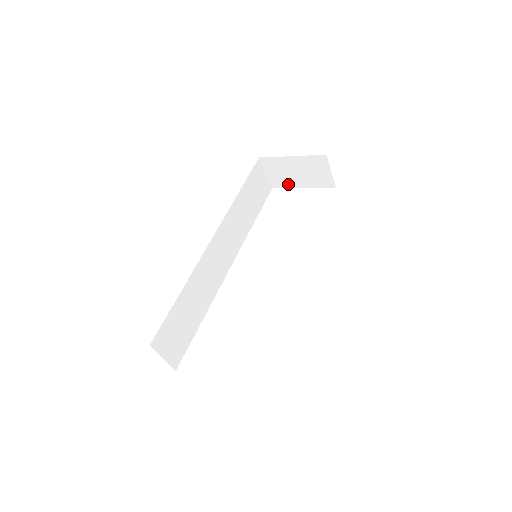
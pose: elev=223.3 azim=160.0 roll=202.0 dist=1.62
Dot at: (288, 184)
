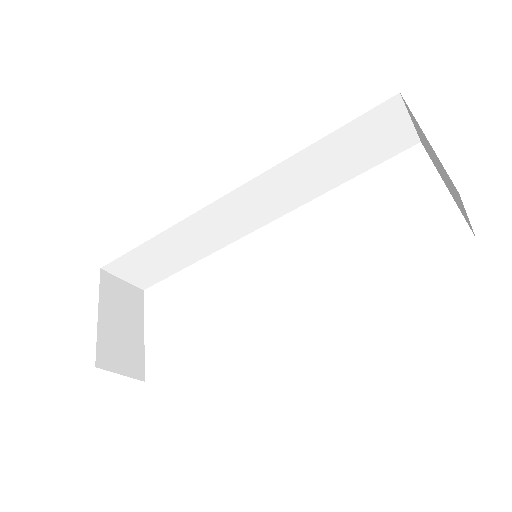
Dot at: occluded
